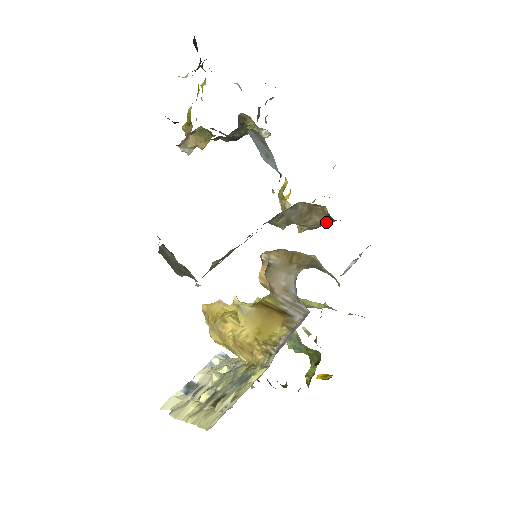
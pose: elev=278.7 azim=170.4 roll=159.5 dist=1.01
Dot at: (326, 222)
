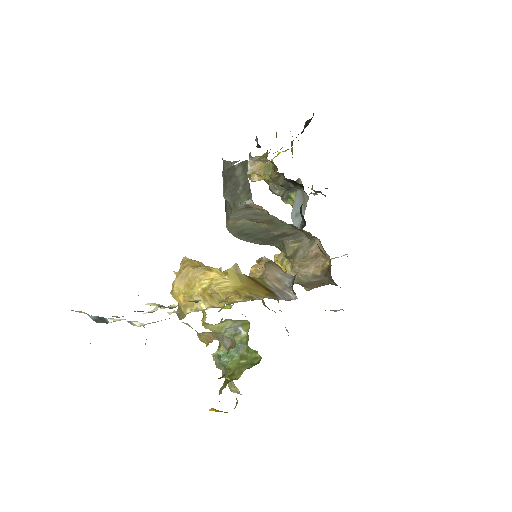
Dot at: (314, 279)
